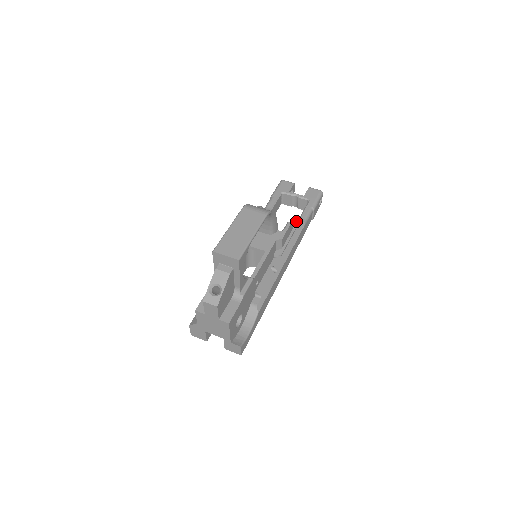
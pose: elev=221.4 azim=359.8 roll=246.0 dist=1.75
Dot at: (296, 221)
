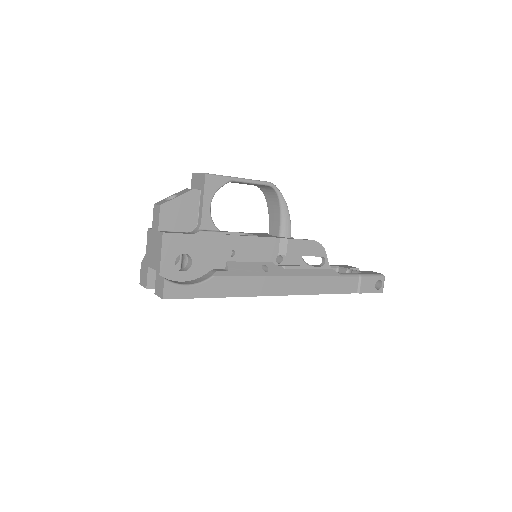
Dot at: (323, 255)
